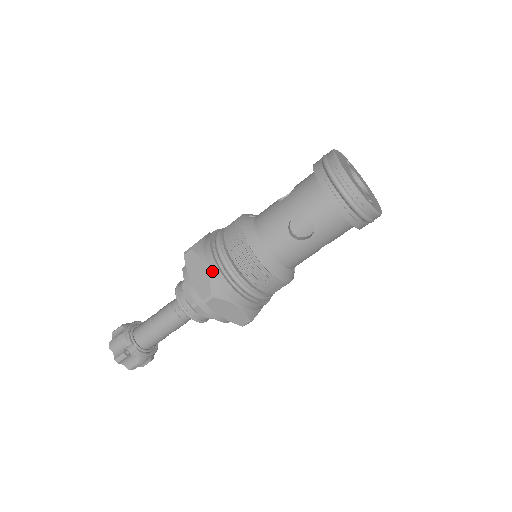
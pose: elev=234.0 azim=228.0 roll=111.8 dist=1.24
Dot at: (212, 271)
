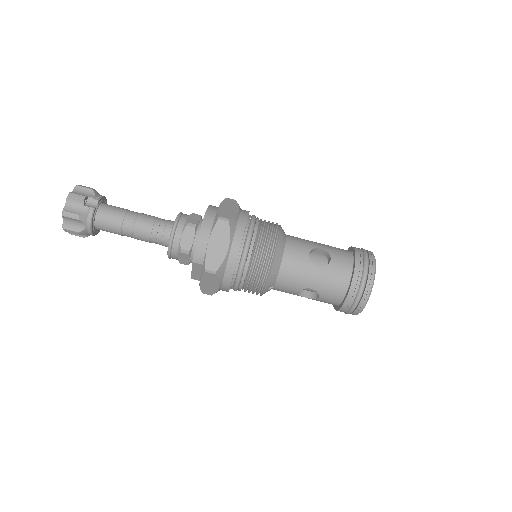
Dot at: (241, 215)
